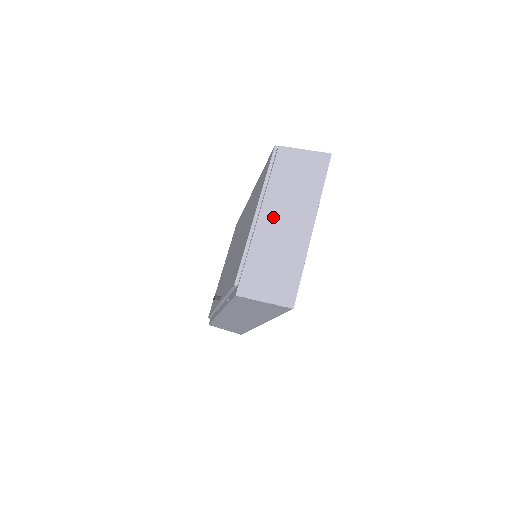
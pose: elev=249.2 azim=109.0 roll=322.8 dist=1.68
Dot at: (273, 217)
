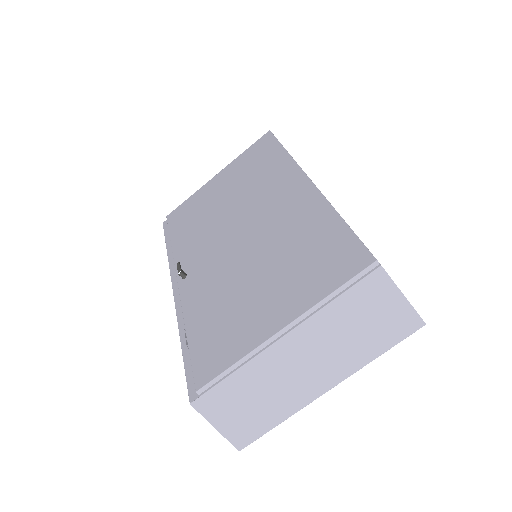
Dot at: (296, 351)
